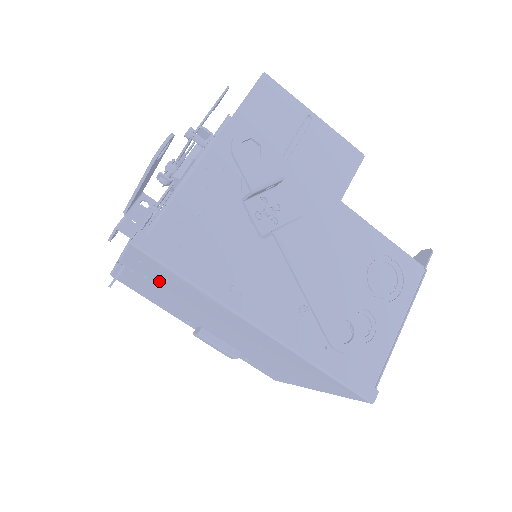
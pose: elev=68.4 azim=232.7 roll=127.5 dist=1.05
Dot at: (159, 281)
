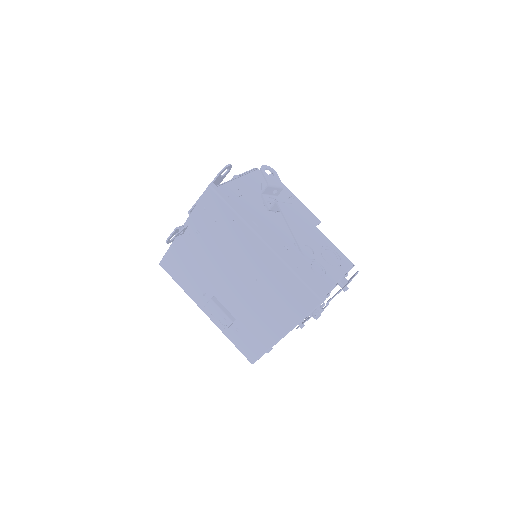
Dot at: (208, 230)
